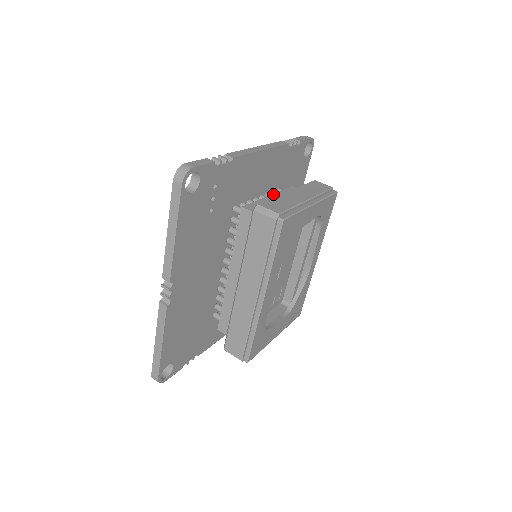
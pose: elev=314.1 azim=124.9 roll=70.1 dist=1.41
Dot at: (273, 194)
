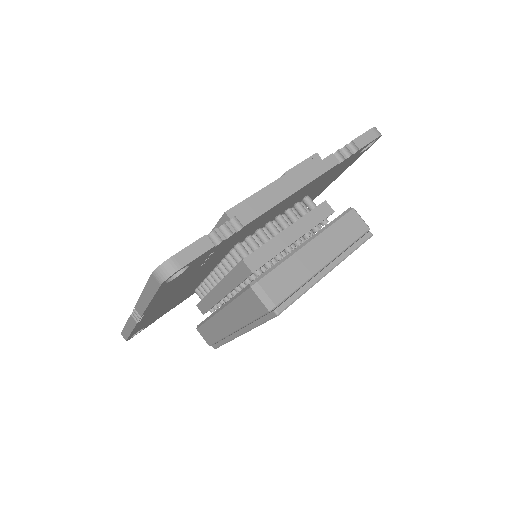
Dot at: (293, 224)
